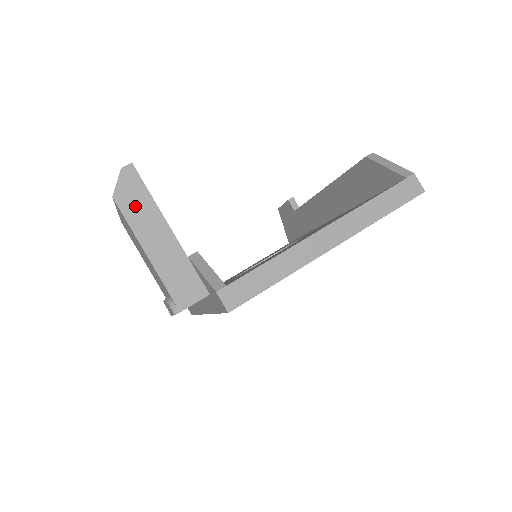
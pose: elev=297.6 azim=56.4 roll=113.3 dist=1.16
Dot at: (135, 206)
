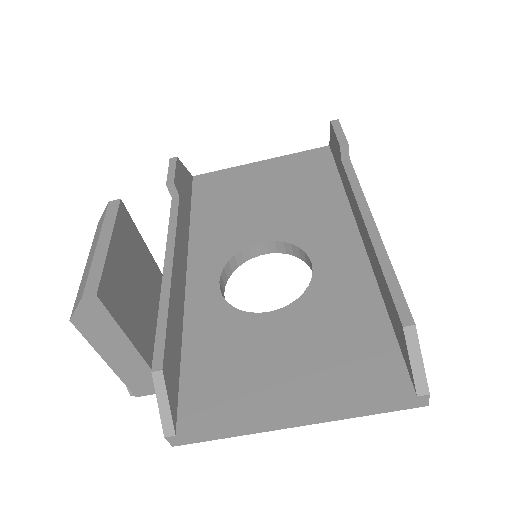
Dot at: (97, 330)
